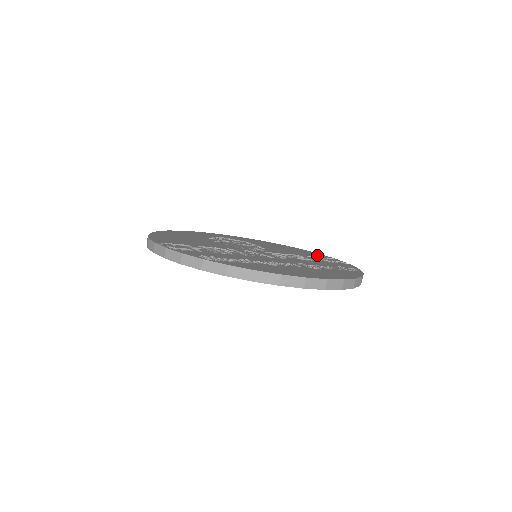
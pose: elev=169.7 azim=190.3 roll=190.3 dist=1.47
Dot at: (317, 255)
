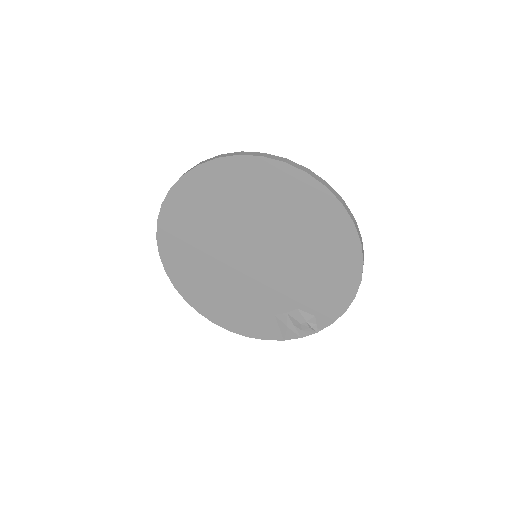
Dot at: occluded
